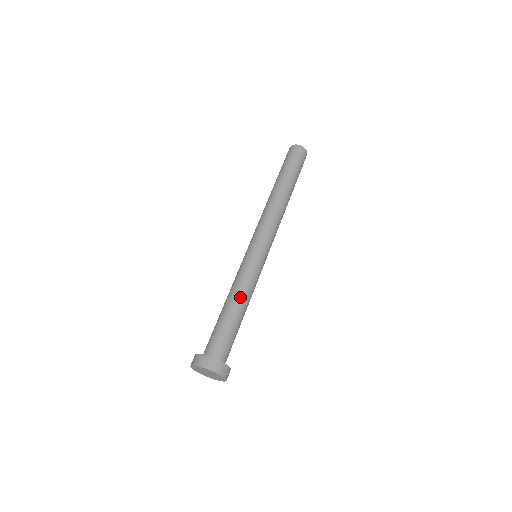
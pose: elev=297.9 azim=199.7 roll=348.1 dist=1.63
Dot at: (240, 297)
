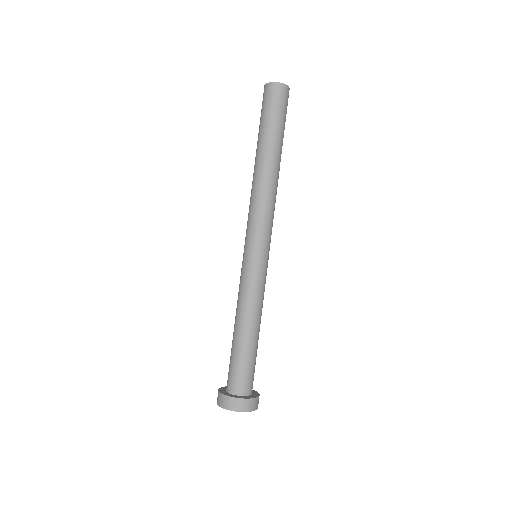
Dot at: (246, 318)
